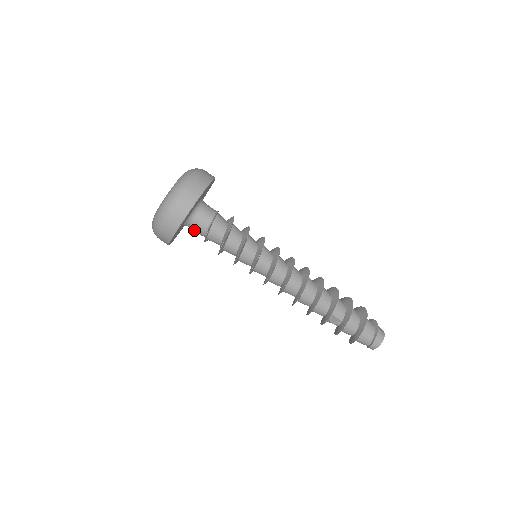
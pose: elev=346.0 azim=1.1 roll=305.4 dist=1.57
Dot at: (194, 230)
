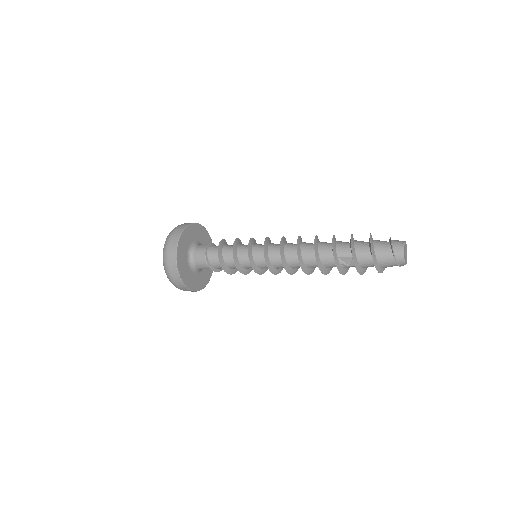
Dot at: (203, 268)
